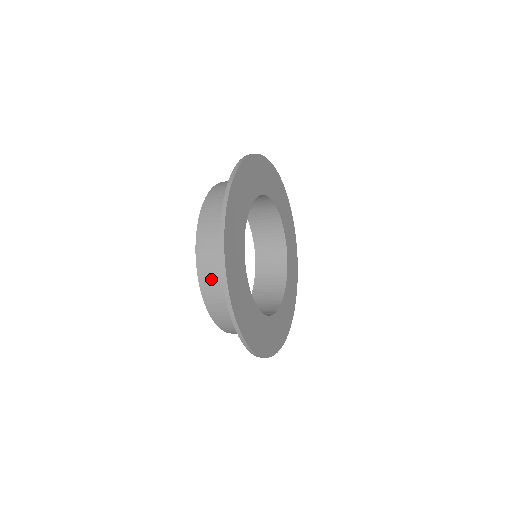
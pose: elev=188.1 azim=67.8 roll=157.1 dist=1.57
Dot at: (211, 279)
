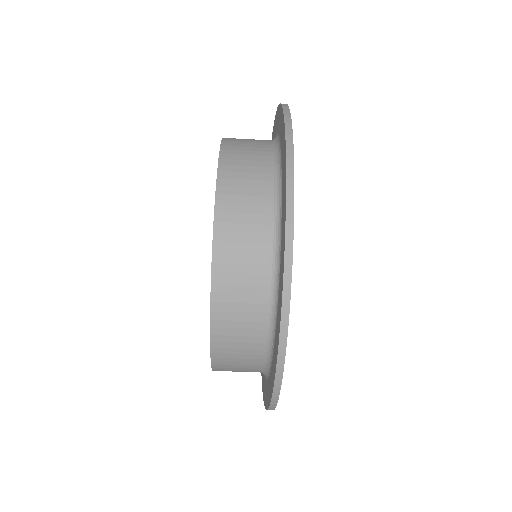
Dot at: (242, 143)
